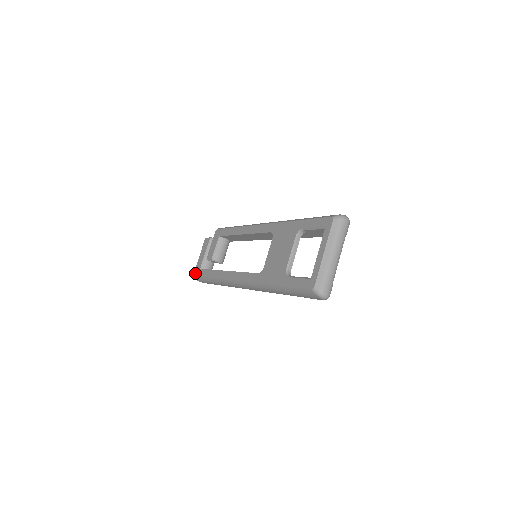
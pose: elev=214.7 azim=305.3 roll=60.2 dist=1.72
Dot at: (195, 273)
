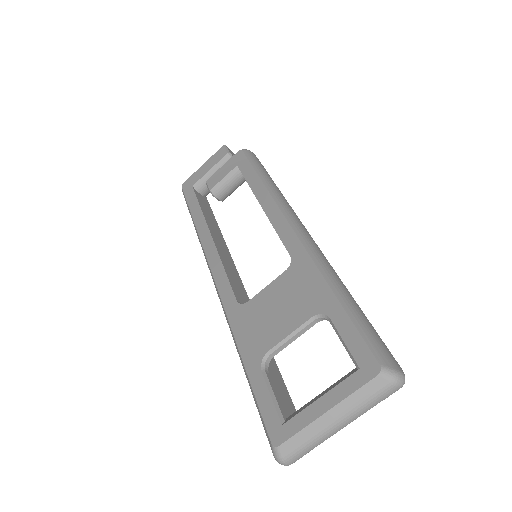
Dot at: (184, 185)
